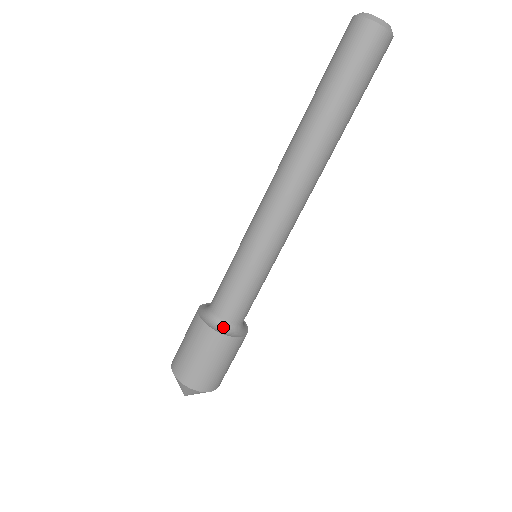
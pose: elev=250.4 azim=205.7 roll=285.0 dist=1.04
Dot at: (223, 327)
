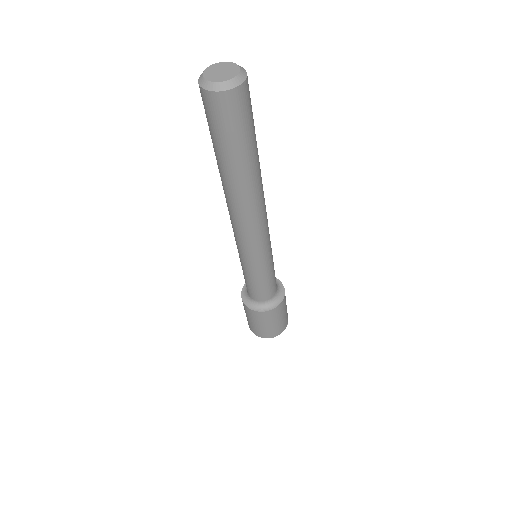
Dot at: (268, 304)
